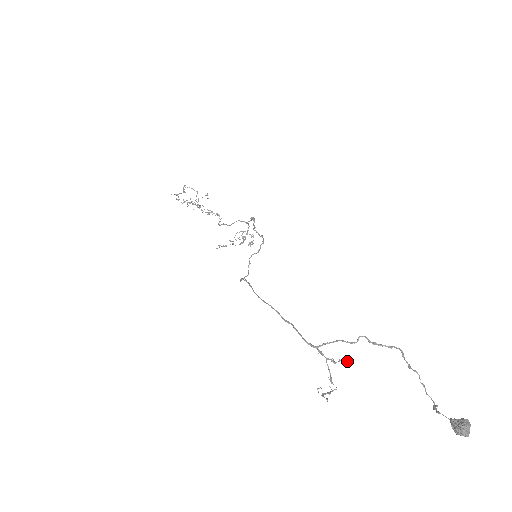
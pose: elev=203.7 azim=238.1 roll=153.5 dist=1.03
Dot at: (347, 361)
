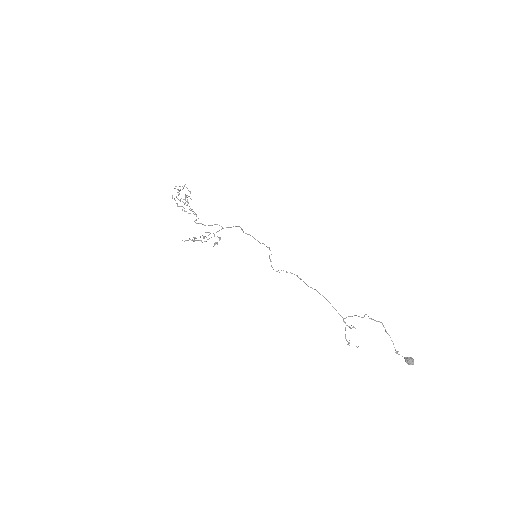
Dot at: occluded
